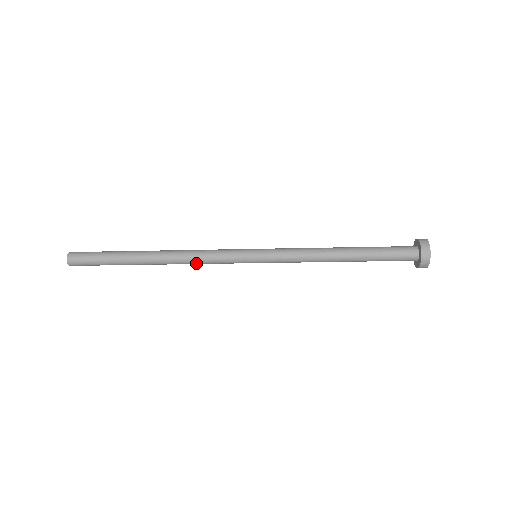
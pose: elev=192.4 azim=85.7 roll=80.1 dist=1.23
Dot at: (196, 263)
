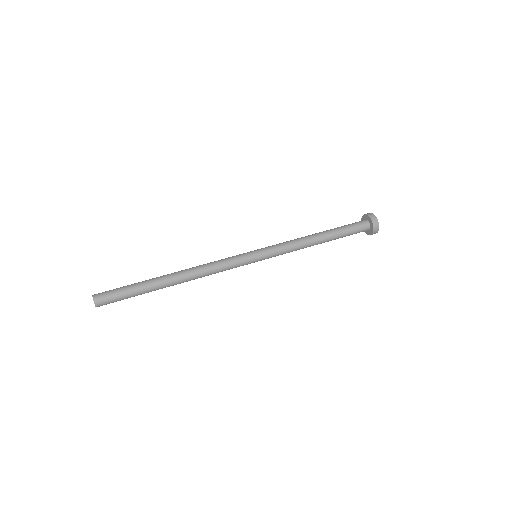
Dot at: occluded
